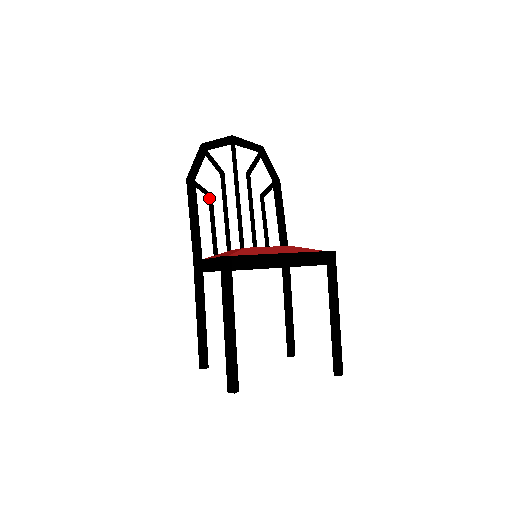
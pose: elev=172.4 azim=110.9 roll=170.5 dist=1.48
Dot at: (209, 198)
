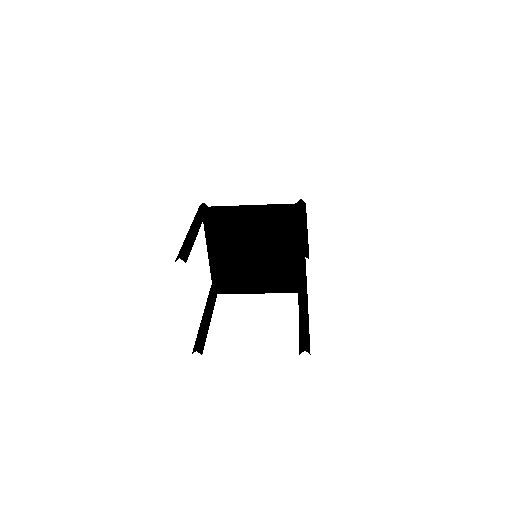
Dot at: occluded
